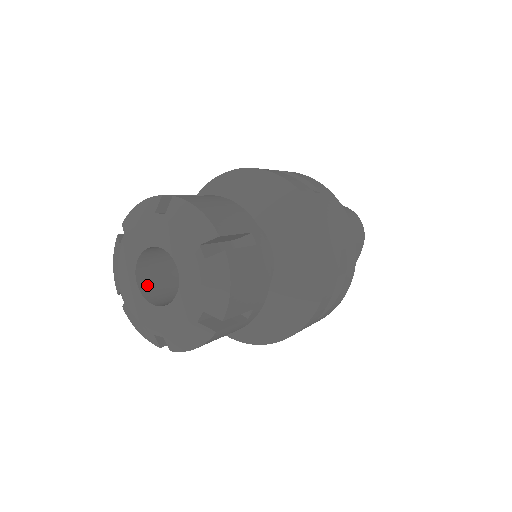
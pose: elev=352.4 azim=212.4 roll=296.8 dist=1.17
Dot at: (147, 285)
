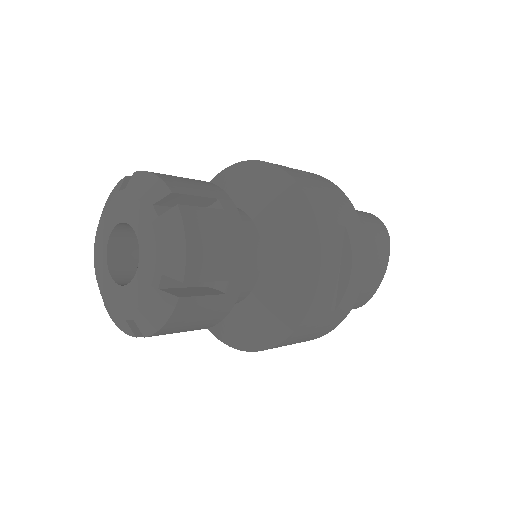
Dot at: (121, 272)
